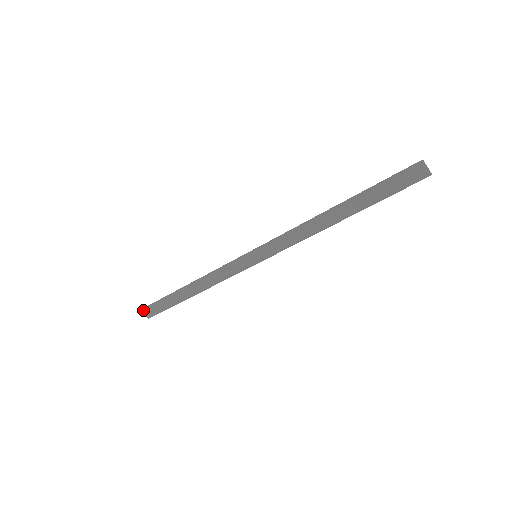
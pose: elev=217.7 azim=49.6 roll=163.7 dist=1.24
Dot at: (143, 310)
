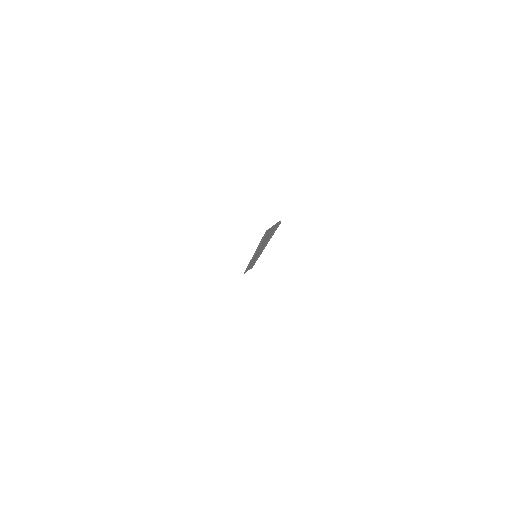
Dot at: occluded
